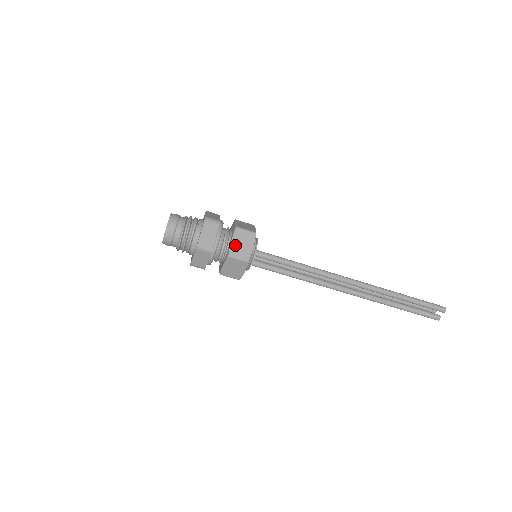
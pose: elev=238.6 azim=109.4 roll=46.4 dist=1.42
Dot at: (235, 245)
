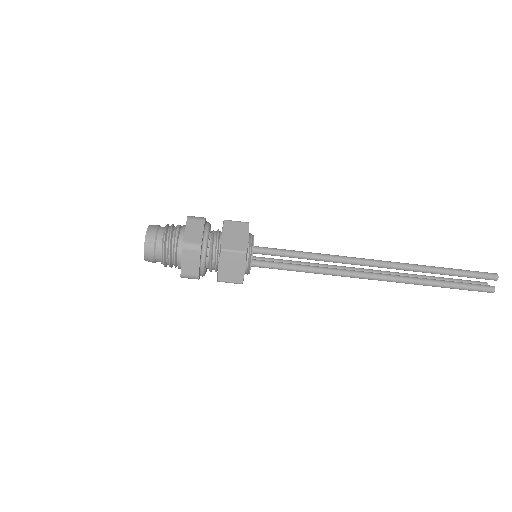
Dot at: (227, 238)
